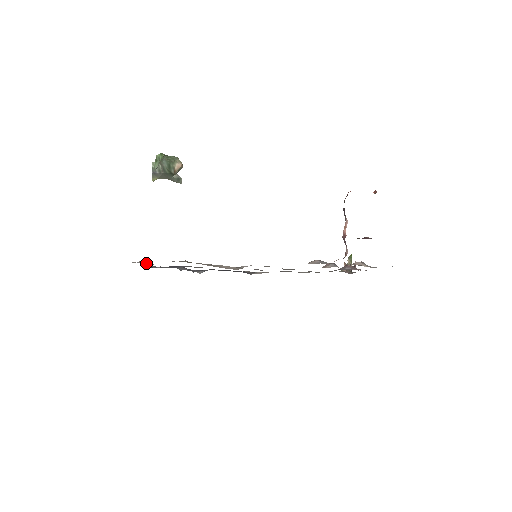
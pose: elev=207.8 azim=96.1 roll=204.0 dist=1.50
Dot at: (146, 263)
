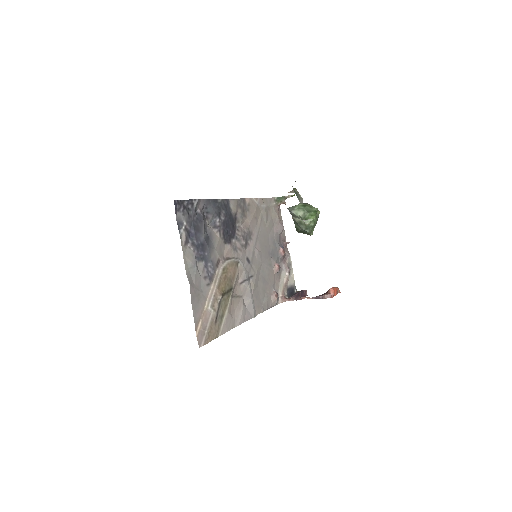
Dot at: (202, 317)
